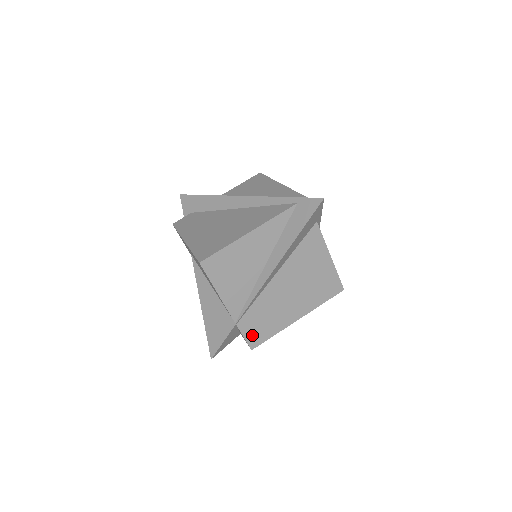
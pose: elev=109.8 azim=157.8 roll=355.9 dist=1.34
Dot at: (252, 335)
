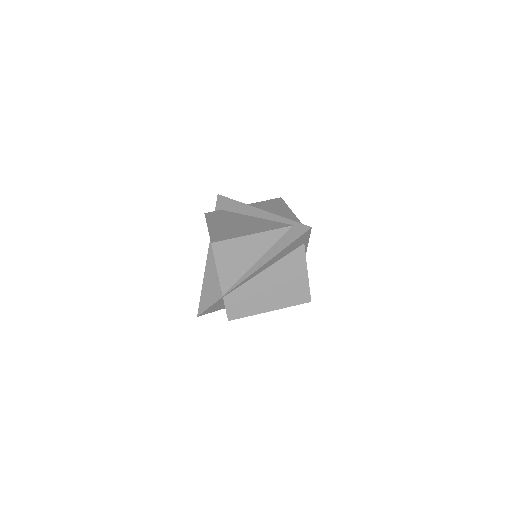
Dot at: (232, 310)
